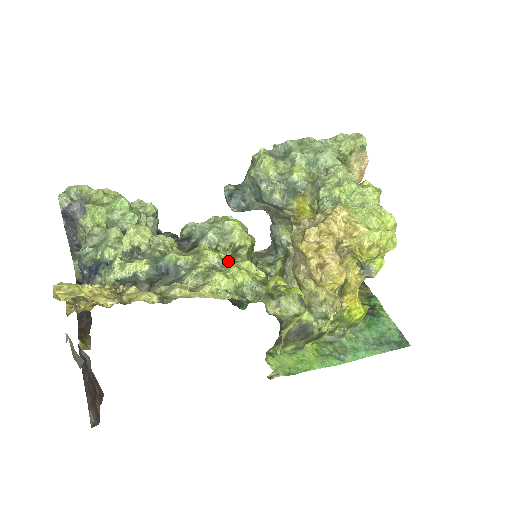
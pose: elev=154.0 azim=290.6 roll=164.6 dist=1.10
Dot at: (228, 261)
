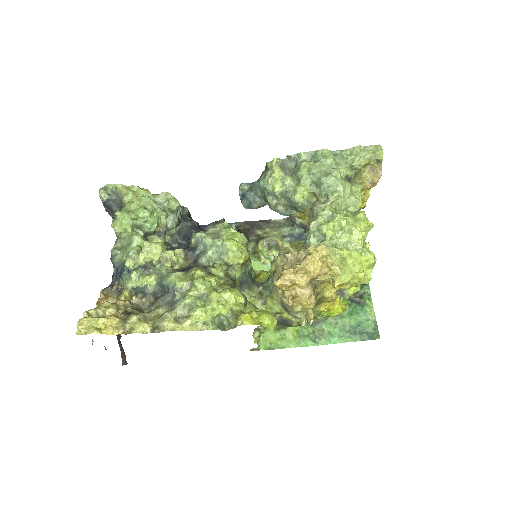
Dot at: (211, 294)
